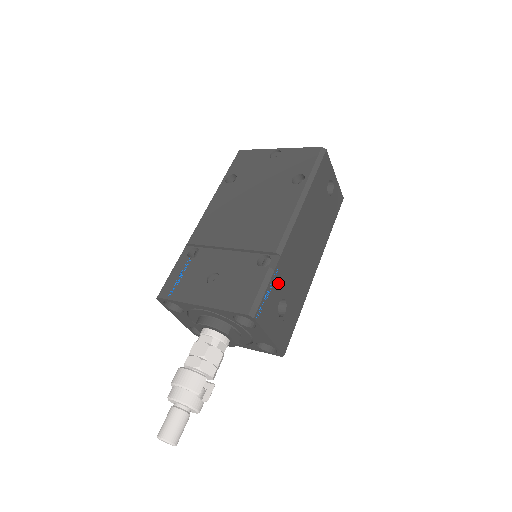
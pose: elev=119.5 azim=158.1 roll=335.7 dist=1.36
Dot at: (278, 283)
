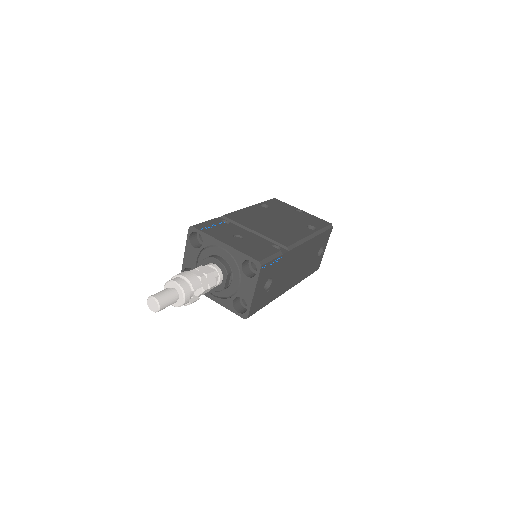
Dot at: (278, 265)
